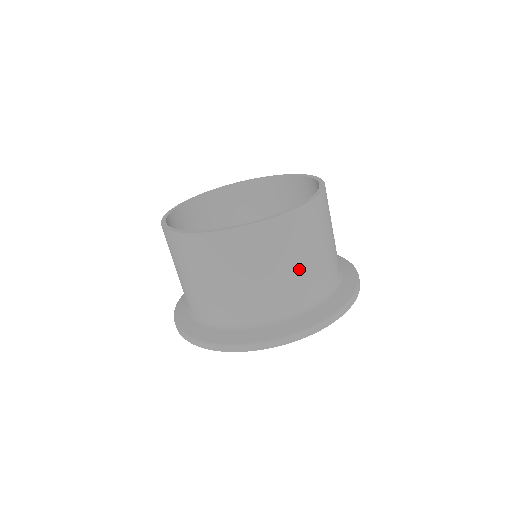
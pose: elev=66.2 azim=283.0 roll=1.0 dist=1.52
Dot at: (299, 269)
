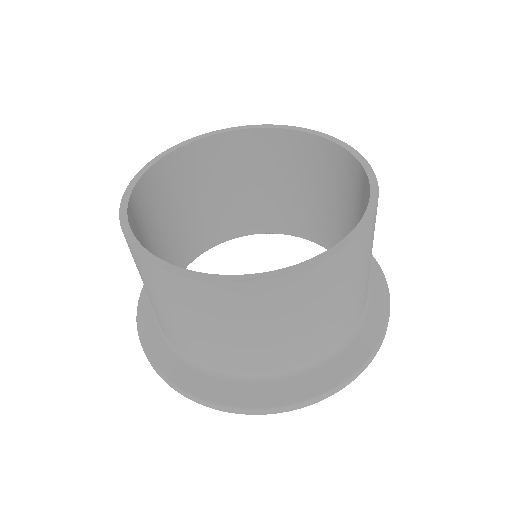
Dot at: (338, 312)
